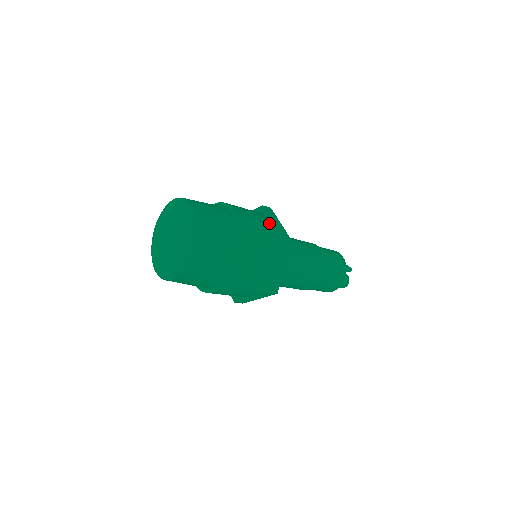
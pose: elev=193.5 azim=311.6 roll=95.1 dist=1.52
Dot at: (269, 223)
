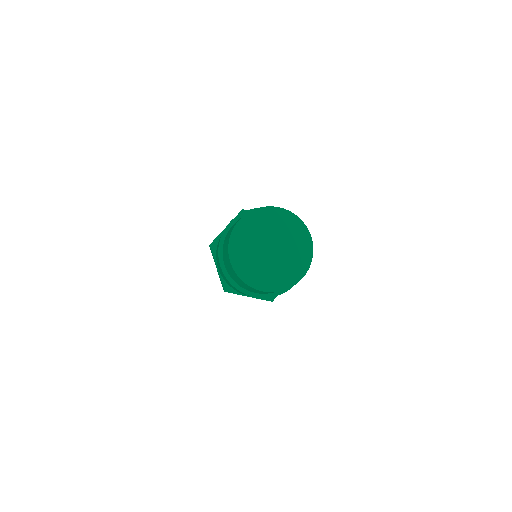
Dot at: occluded
